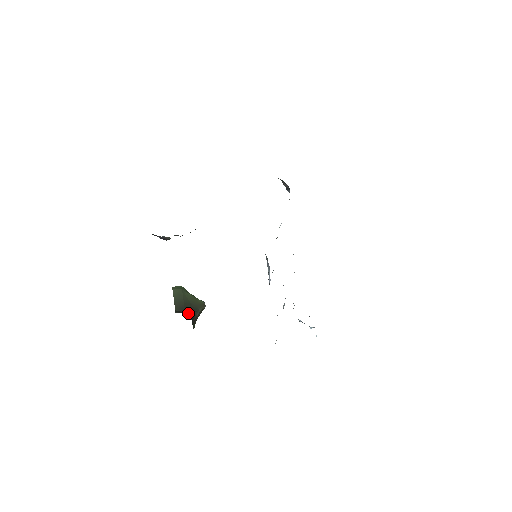
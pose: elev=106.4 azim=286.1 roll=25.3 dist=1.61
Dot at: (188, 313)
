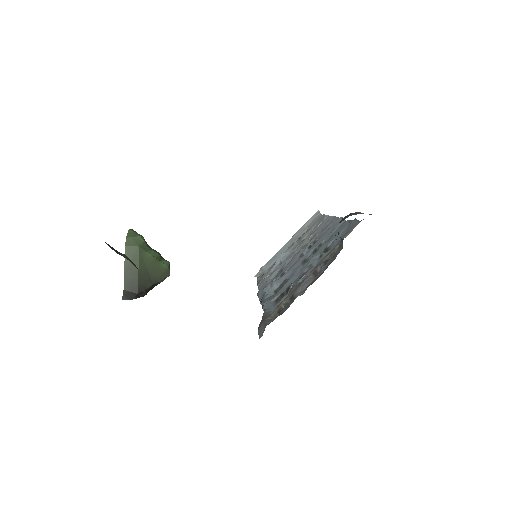
Dot at: (142, 292)
